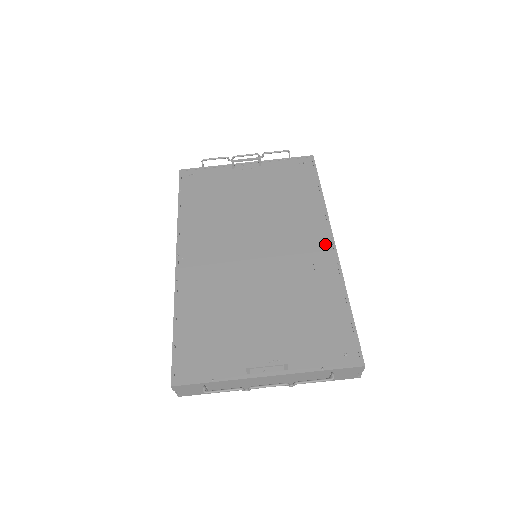
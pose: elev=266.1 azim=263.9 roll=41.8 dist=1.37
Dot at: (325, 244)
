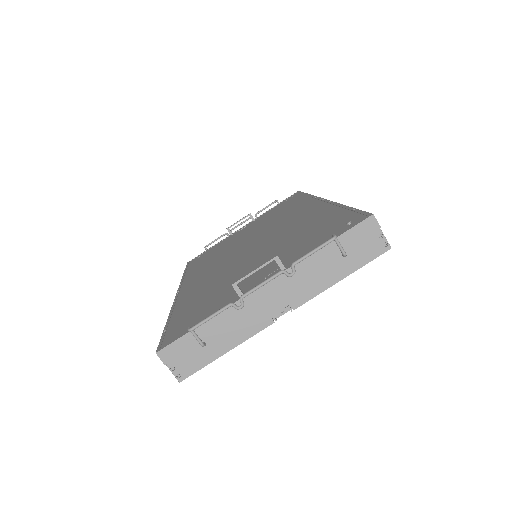
Dot at: (315, 205)
